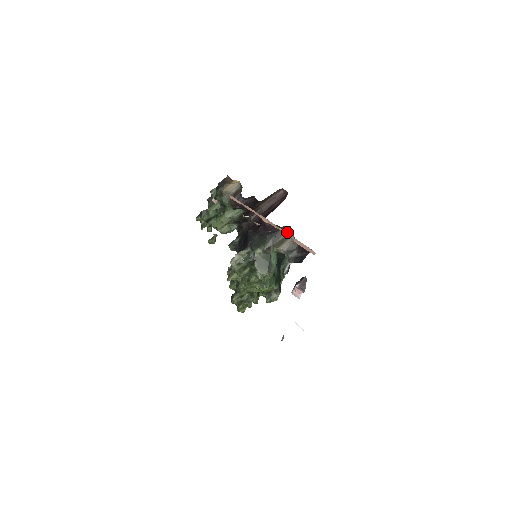
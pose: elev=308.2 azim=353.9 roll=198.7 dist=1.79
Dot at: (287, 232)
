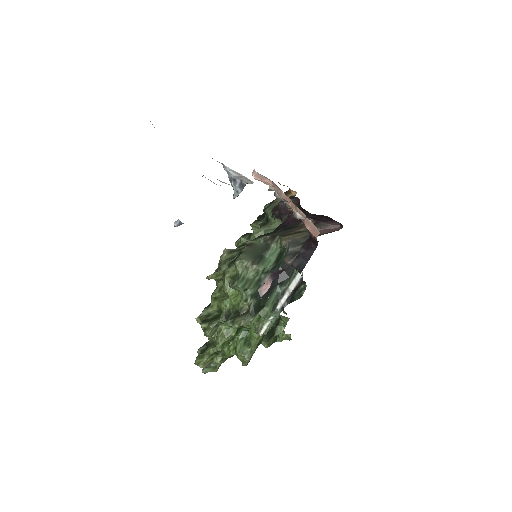
Dot at: (306, 228)
